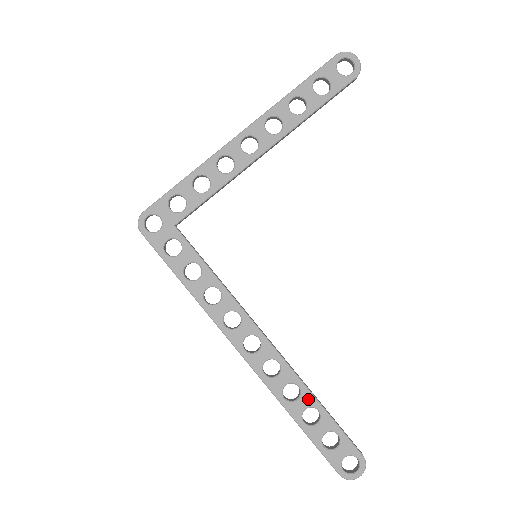
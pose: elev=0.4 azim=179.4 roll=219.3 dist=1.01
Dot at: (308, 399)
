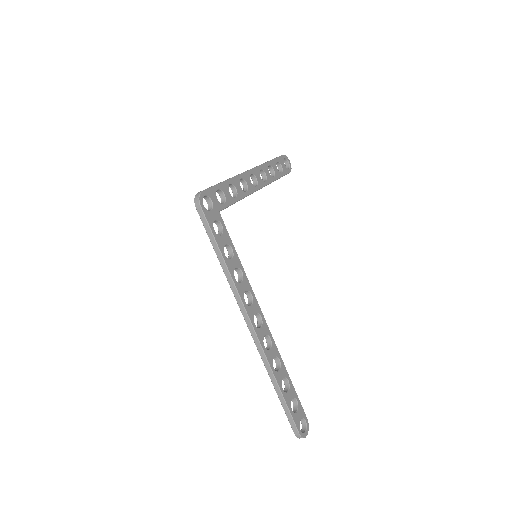
Dot at: (284, 371)
